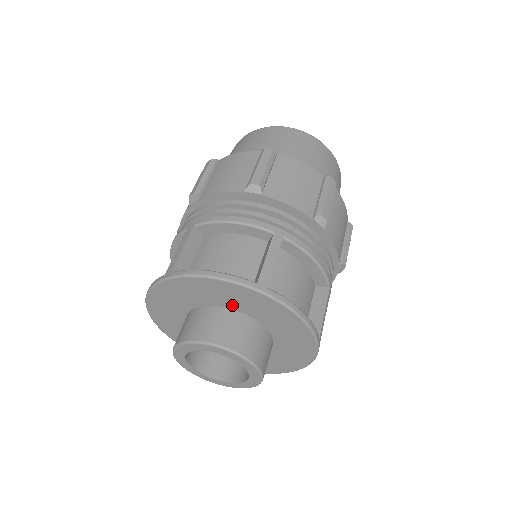
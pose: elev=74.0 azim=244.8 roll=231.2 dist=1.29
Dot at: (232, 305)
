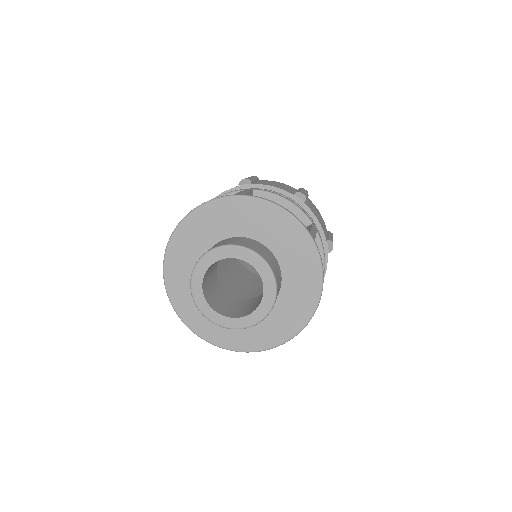
Dot at: (274, 245)
